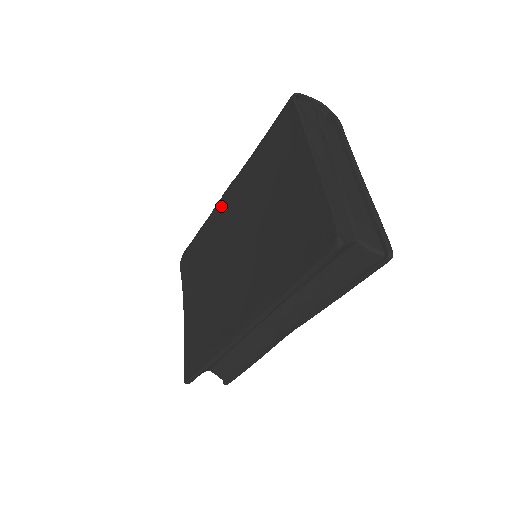
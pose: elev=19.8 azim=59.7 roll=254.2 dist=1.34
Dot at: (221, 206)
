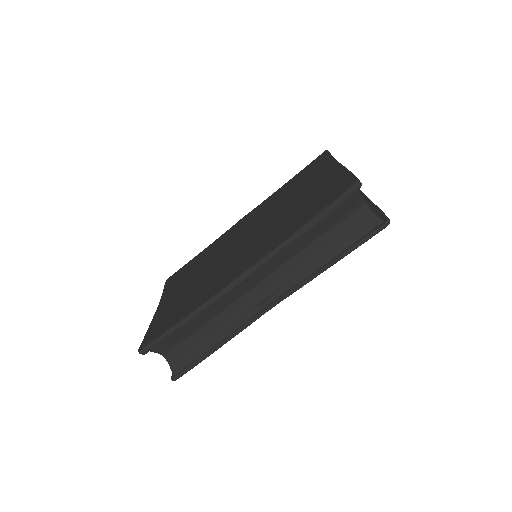
Dot at: (234, 227)
